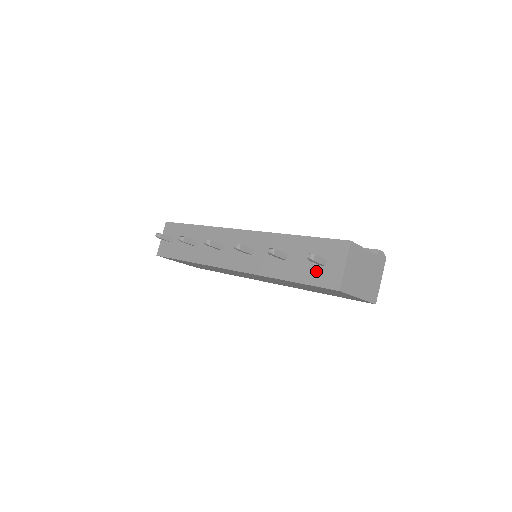
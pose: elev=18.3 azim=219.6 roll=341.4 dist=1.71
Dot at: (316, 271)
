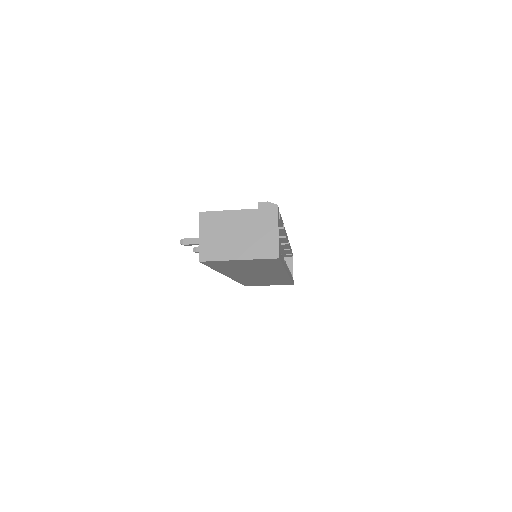
Dot at: occluded
